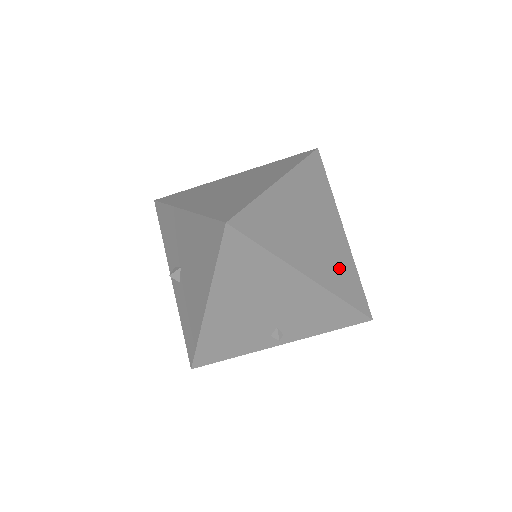
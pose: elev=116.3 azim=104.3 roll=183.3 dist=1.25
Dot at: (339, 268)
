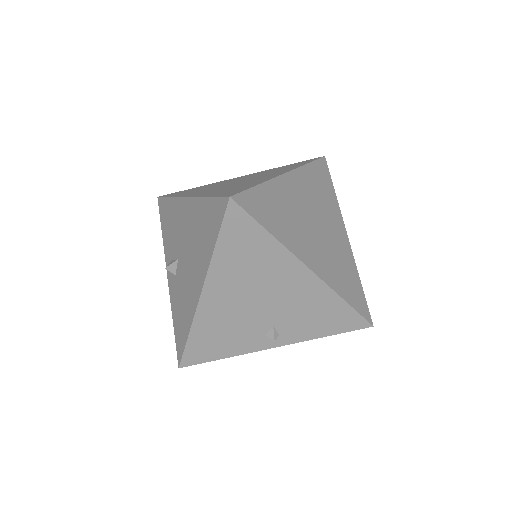
Dot at: (341, 268)
